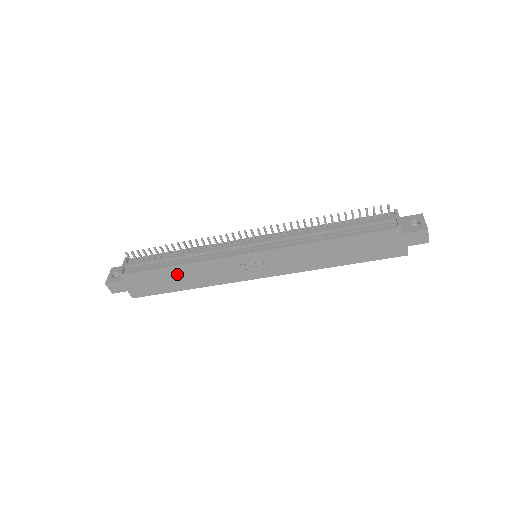
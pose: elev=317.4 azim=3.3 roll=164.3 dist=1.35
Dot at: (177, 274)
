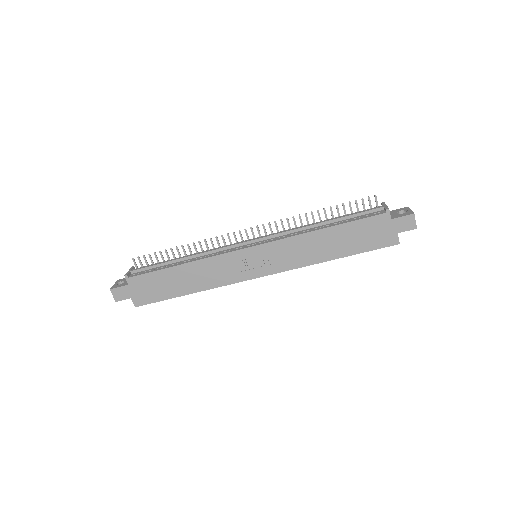
Dot at: (180, 275)
